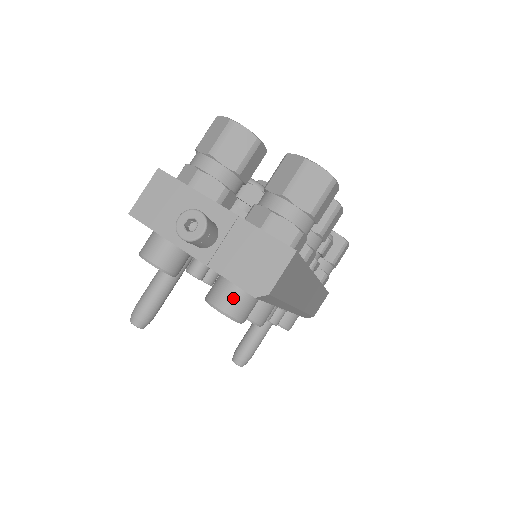
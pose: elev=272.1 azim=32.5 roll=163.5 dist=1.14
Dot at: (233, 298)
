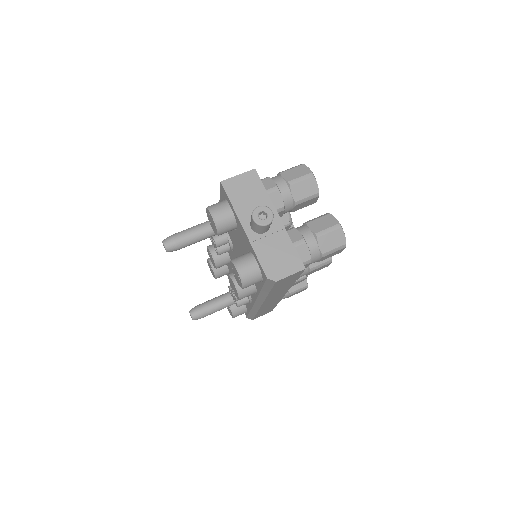
Dot at: (251, 270)
